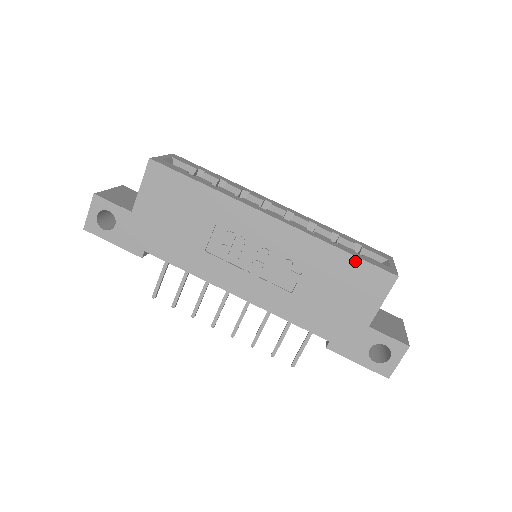
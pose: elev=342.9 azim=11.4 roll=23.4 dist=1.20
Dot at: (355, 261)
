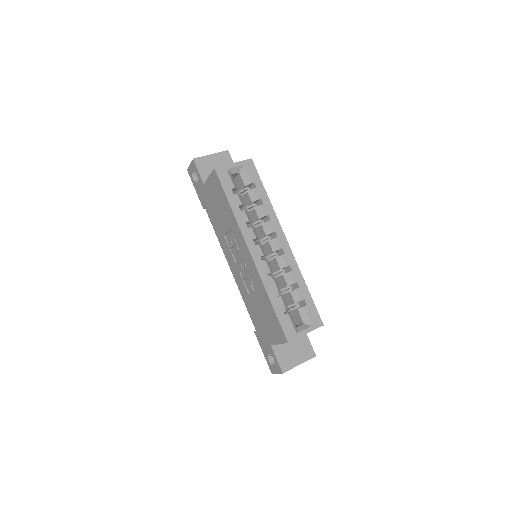
Dot at: (274, 314)
